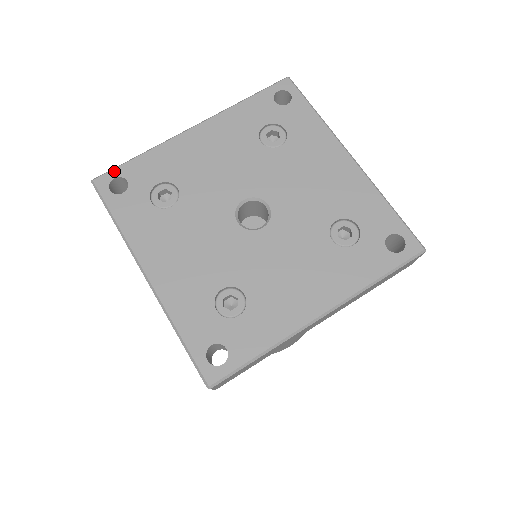
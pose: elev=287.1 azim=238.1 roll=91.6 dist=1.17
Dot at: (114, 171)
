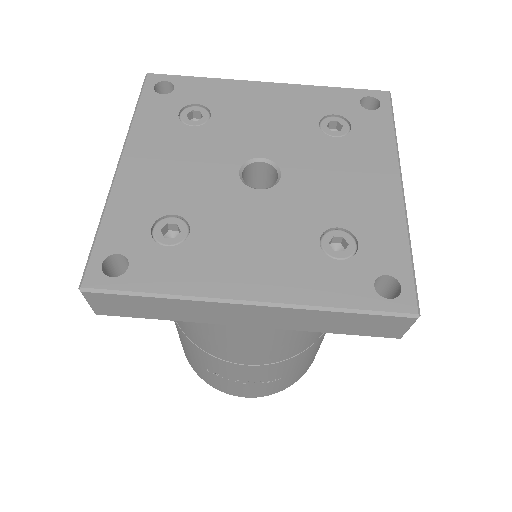
Dot at: (171, 76)
